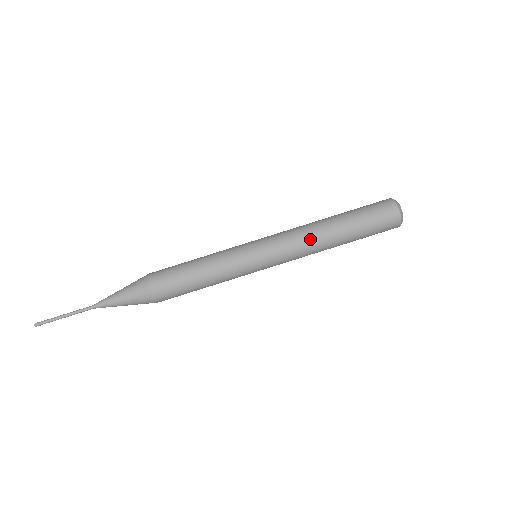
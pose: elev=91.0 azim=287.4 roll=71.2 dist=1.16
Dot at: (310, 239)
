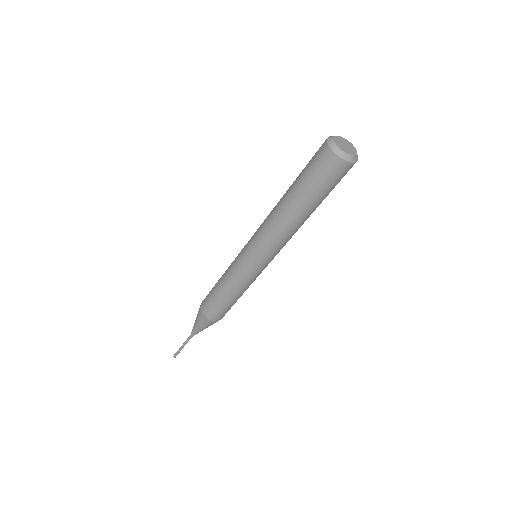
Dot at: (289, 234)
